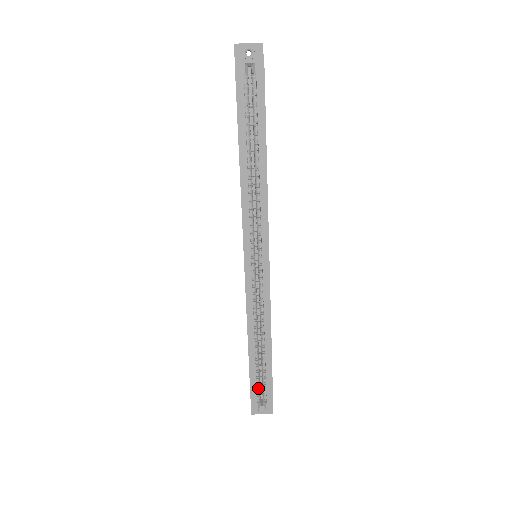
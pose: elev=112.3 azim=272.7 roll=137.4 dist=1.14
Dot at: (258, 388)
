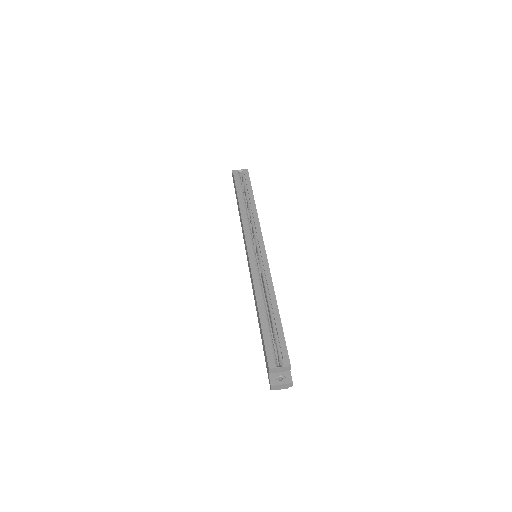
Dot at: (272, 348)
